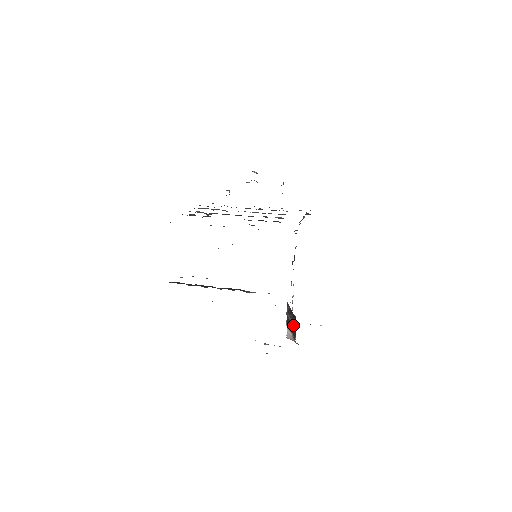
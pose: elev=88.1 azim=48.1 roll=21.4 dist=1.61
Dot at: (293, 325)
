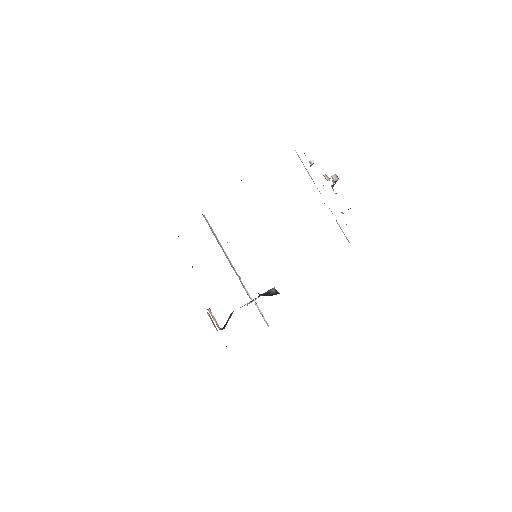
Dot at: (226, 324)
